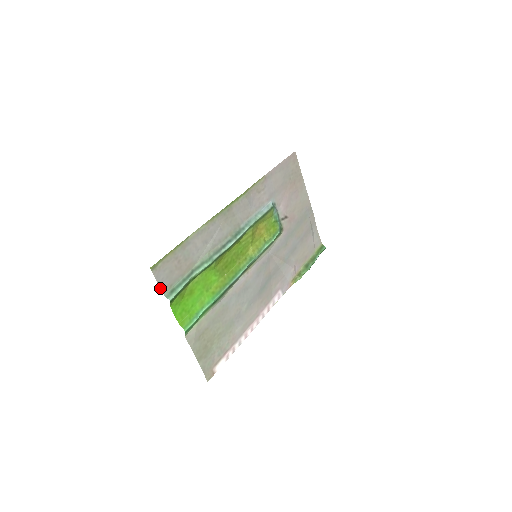
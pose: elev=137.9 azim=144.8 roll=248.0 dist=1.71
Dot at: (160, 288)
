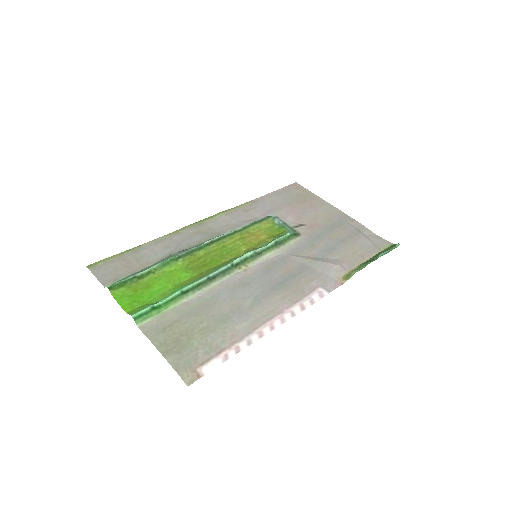
Dot at: occluded
